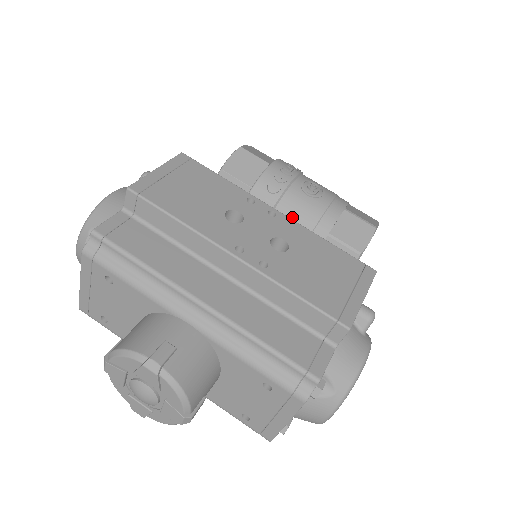
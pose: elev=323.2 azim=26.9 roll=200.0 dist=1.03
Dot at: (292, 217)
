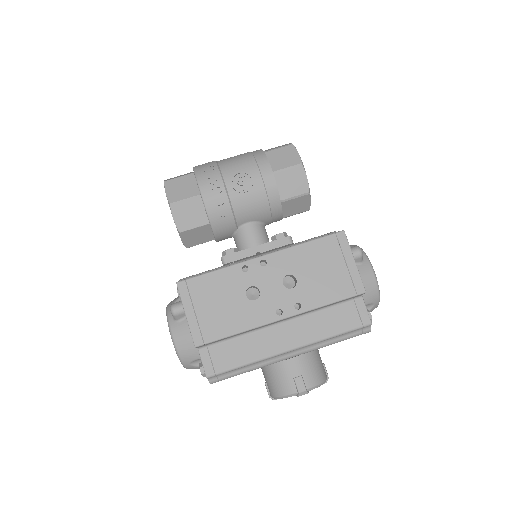
Dot at: (251, 214)
